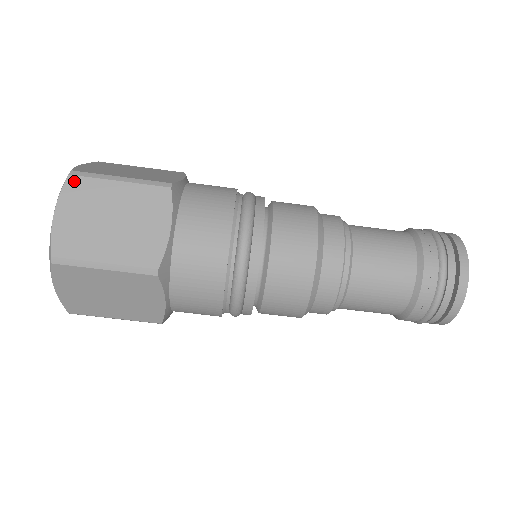
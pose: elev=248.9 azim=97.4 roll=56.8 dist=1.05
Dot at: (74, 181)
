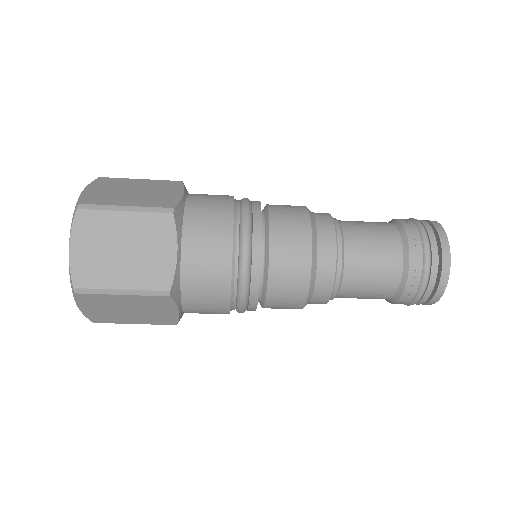
Dot at: (83, 215)
